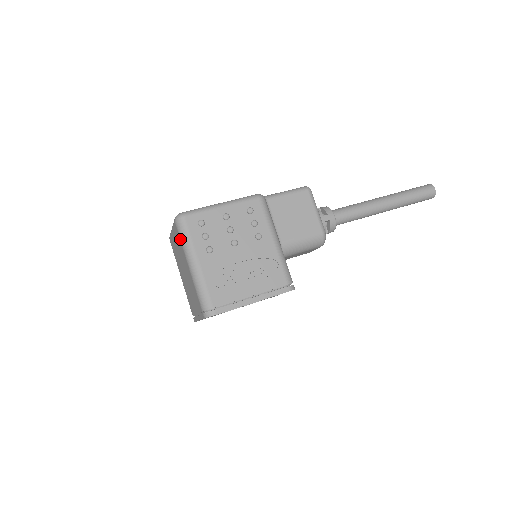
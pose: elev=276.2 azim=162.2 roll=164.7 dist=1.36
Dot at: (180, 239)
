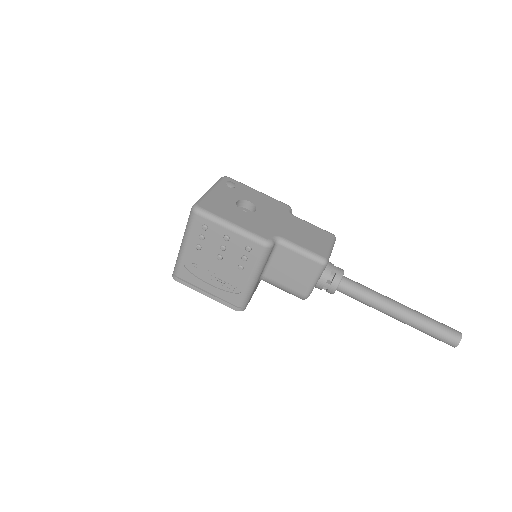
Dot at: (188, 221)
